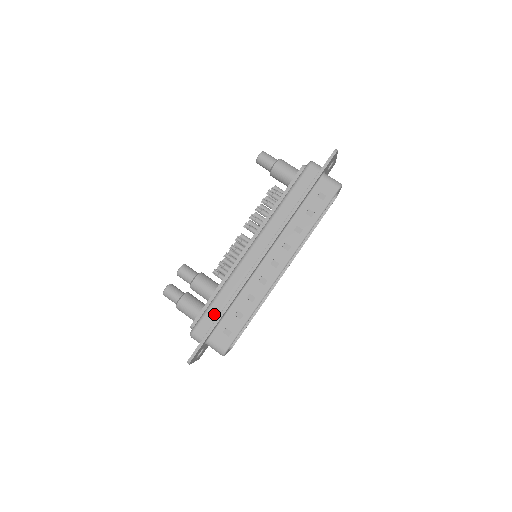
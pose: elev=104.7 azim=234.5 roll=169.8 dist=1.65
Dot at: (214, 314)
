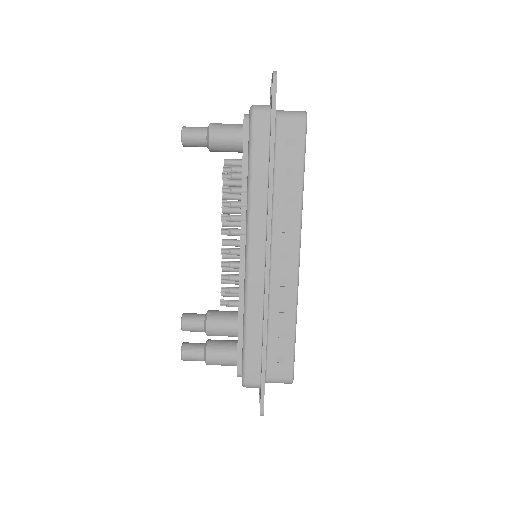
Dot at: (255, 352)
